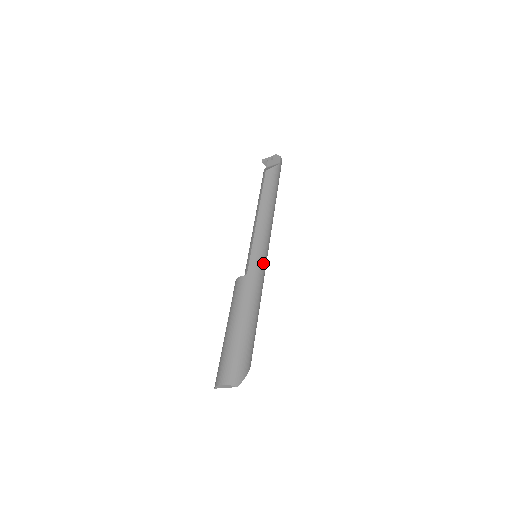
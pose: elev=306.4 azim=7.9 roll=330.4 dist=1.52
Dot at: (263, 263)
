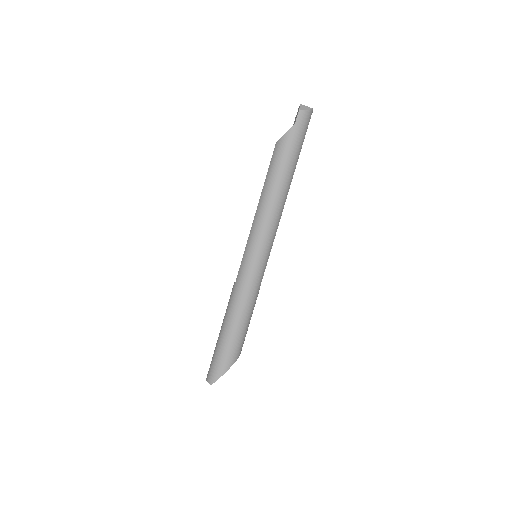
Dot at: (251, 269)
